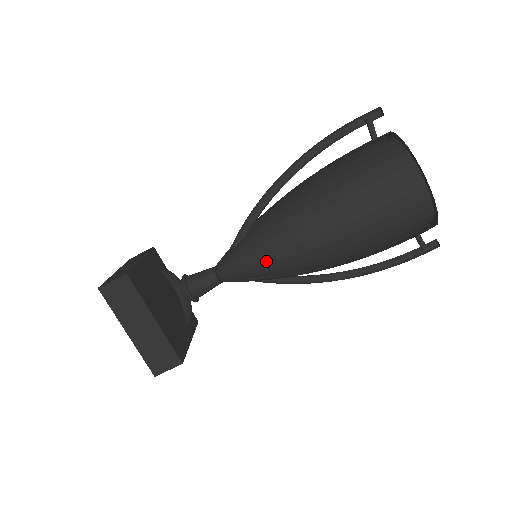
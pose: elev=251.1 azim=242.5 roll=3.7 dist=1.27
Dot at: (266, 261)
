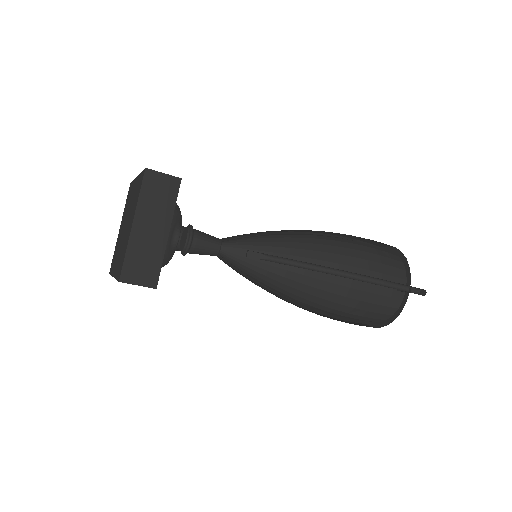
Dot at: (259, 282)
